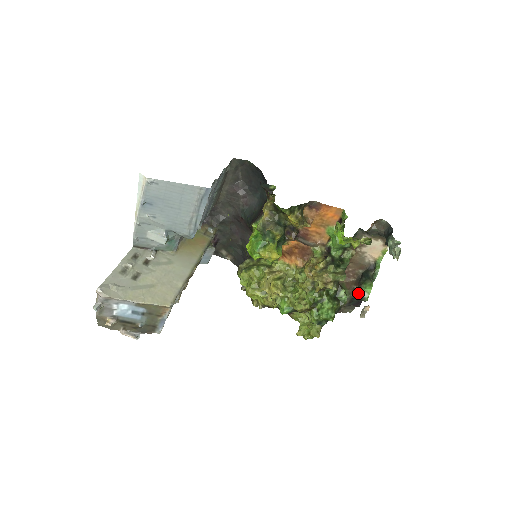
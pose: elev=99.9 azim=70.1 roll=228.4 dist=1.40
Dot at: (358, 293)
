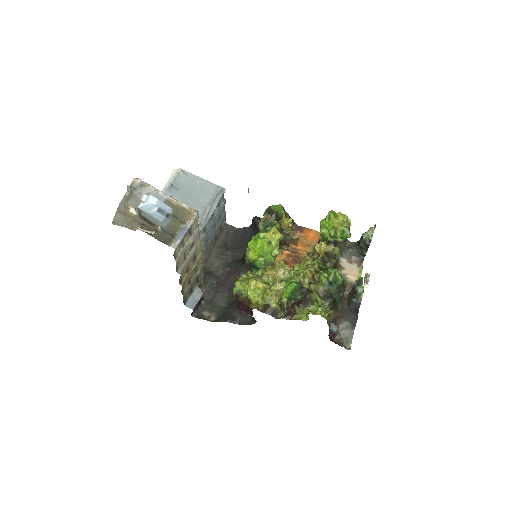
Dot at: (353, 294)
